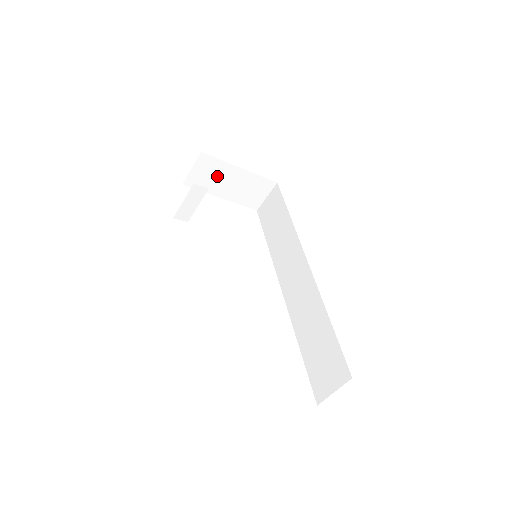
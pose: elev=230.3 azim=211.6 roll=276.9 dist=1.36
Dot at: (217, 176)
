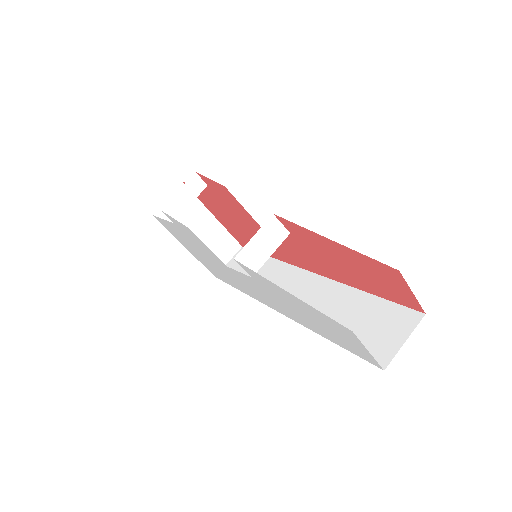
Dot at: (189, 217)
